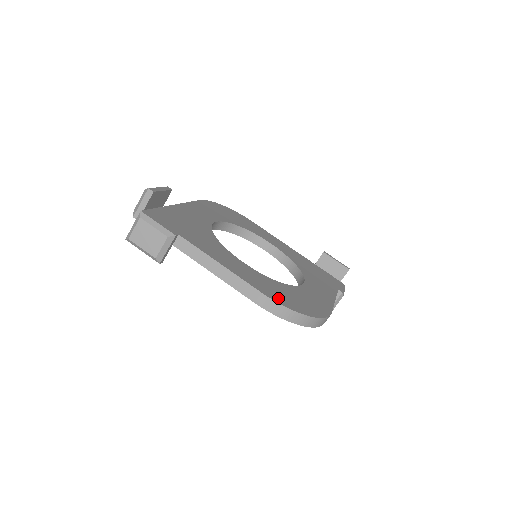
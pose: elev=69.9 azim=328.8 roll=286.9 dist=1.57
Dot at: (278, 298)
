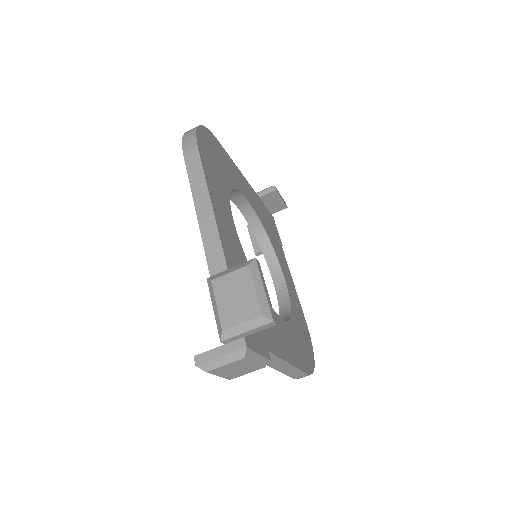
Dot at: (308, 362)
